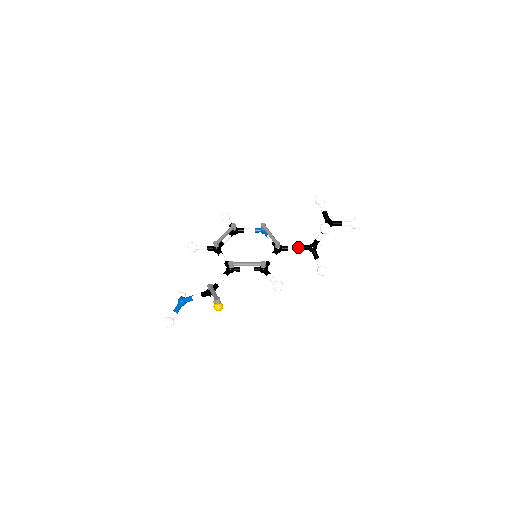
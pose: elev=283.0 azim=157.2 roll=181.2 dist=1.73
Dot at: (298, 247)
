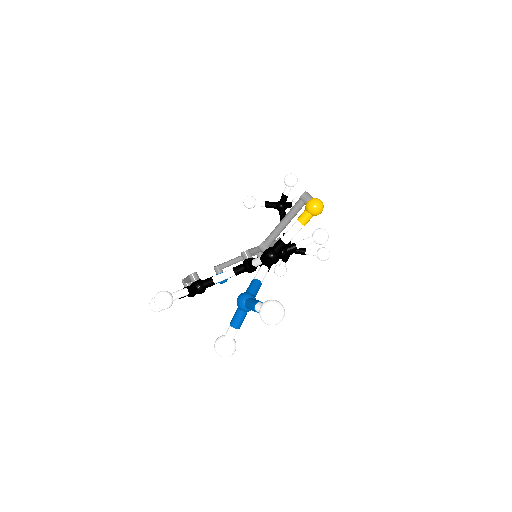
Dot at: occluded
